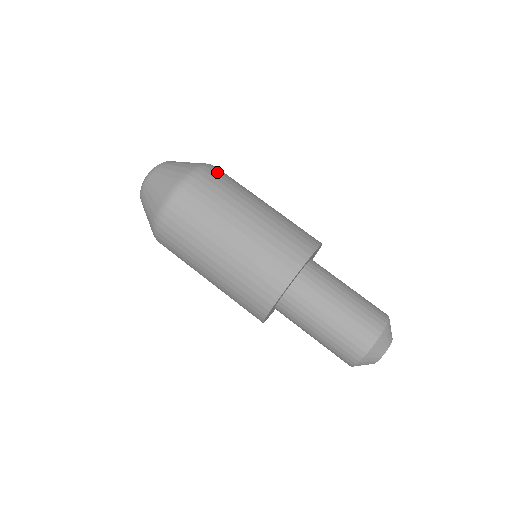
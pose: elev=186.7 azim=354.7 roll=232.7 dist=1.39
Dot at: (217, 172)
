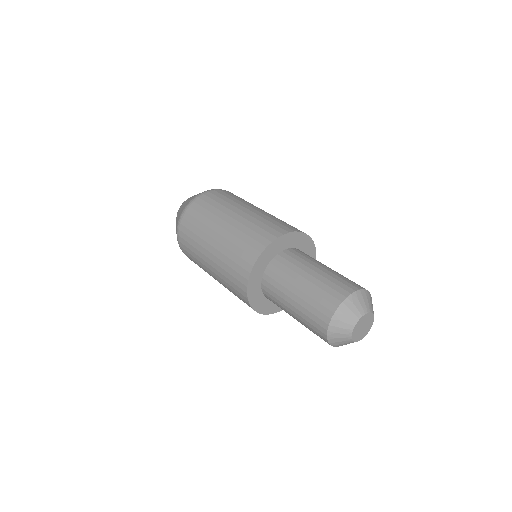
Dot at: (232, 193)
